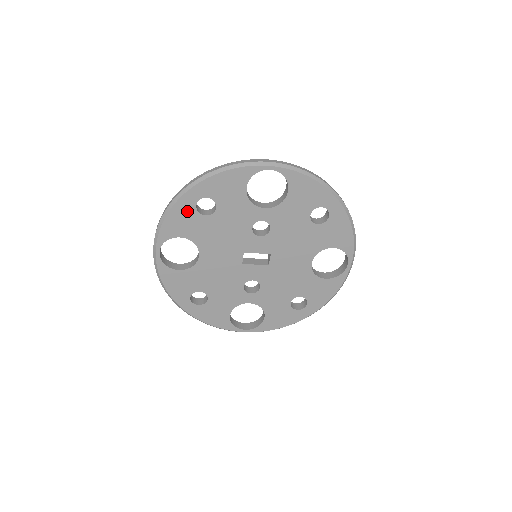
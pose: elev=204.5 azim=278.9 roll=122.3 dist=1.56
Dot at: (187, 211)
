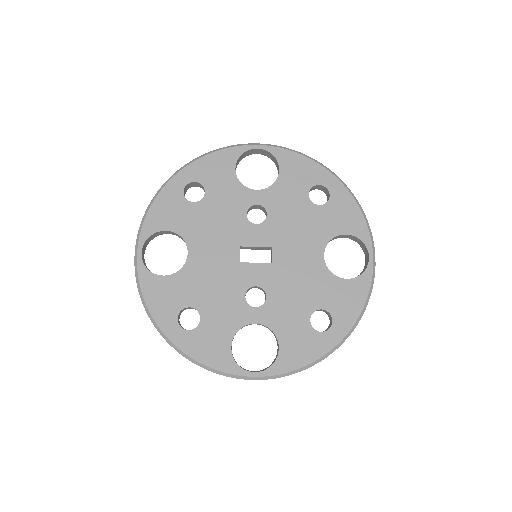
Dot at: (174, 198)
